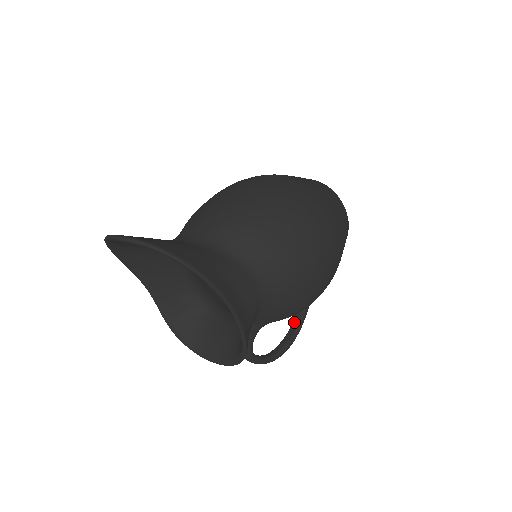
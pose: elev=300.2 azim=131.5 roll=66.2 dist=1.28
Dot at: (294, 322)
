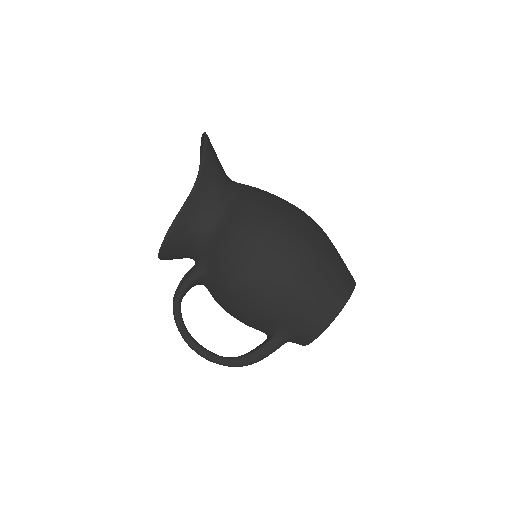
Dot at: (233, 357)
